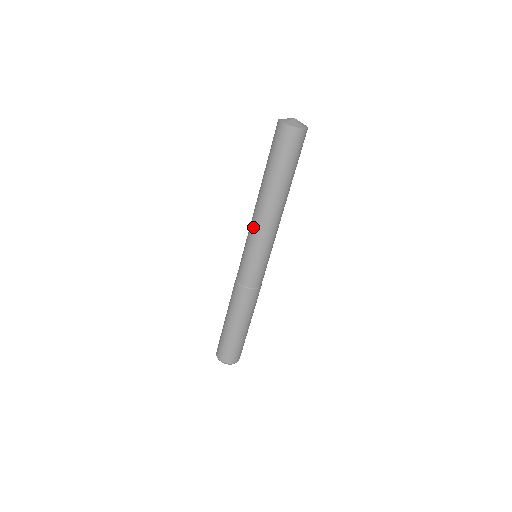
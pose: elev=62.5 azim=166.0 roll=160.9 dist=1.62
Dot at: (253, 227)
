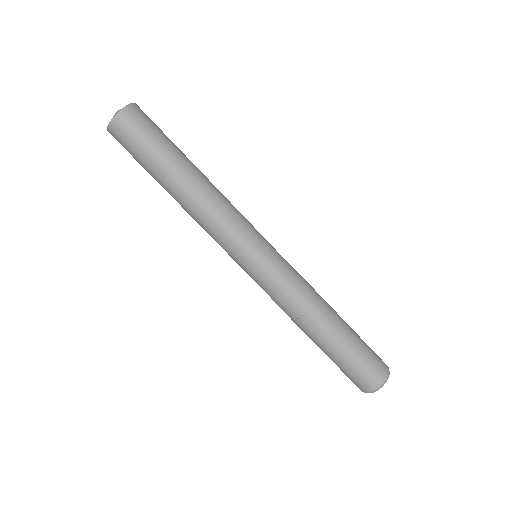
Dot at: occluded
